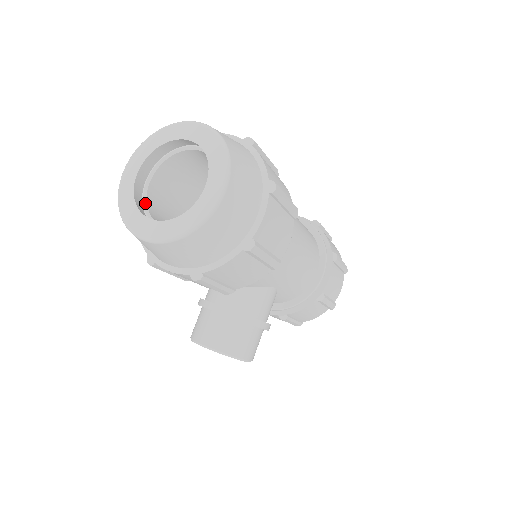
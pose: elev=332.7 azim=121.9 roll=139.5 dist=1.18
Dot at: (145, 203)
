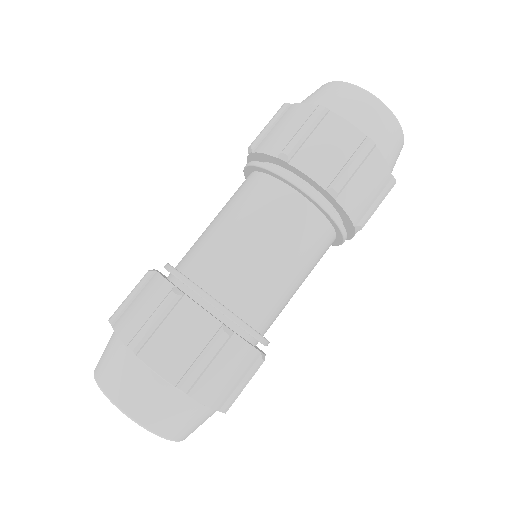
Dot at: occluded
